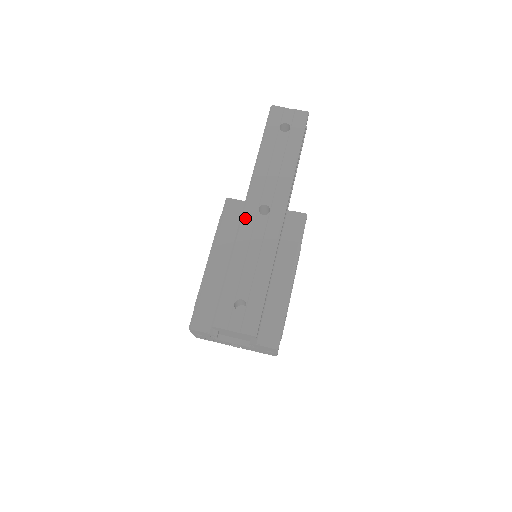
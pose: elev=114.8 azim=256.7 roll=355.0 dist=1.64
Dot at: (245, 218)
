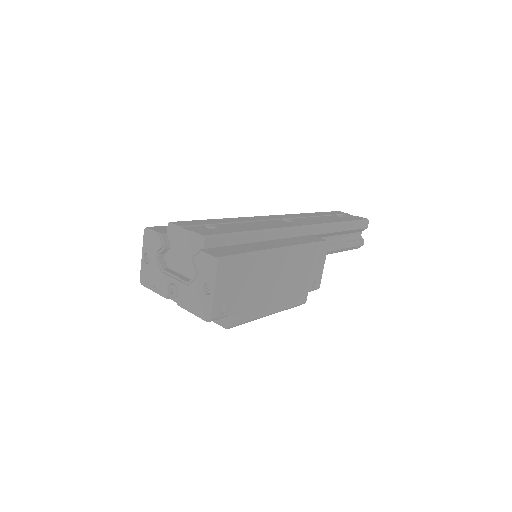
Dot at: (266, 216)
